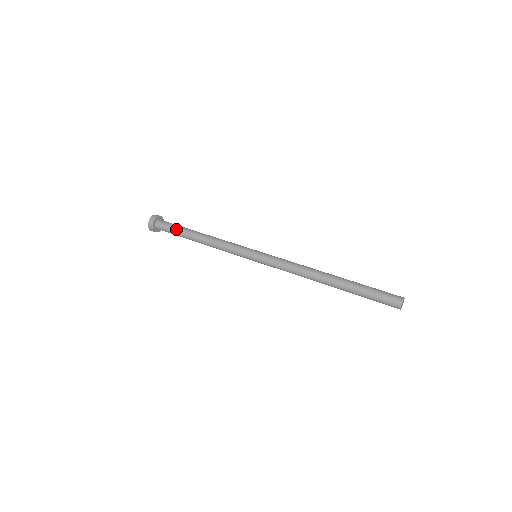
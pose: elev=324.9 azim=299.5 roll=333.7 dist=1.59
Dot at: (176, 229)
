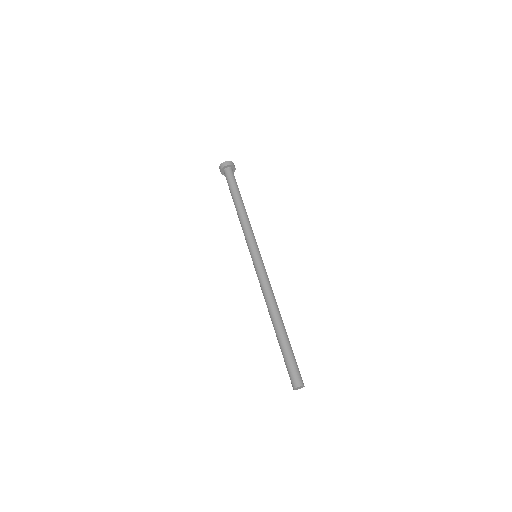
Dot at: (232, 185)
